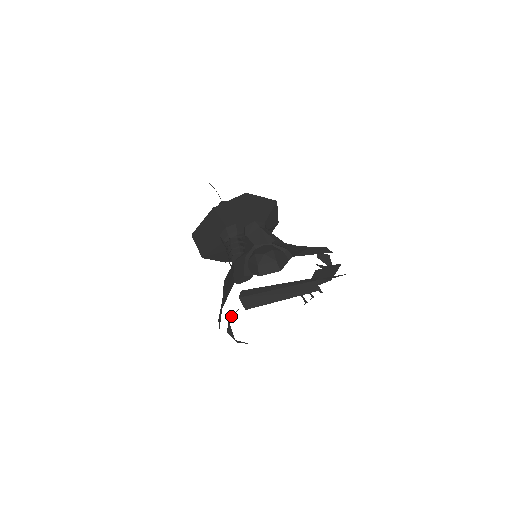
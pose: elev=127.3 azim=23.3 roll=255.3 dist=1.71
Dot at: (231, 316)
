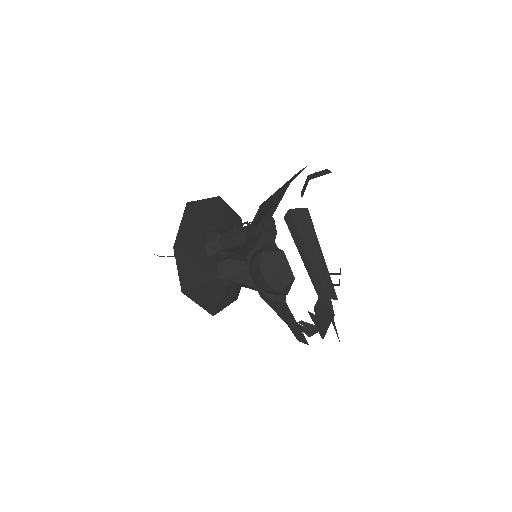
Dot at: occluded
